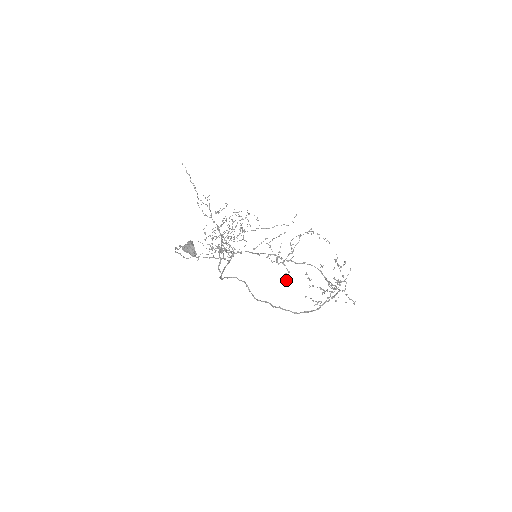
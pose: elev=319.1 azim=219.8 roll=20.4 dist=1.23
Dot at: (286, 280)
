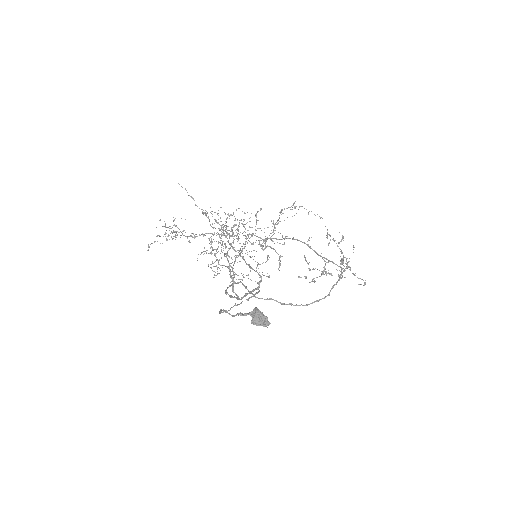
Dot at: (279, 266)
